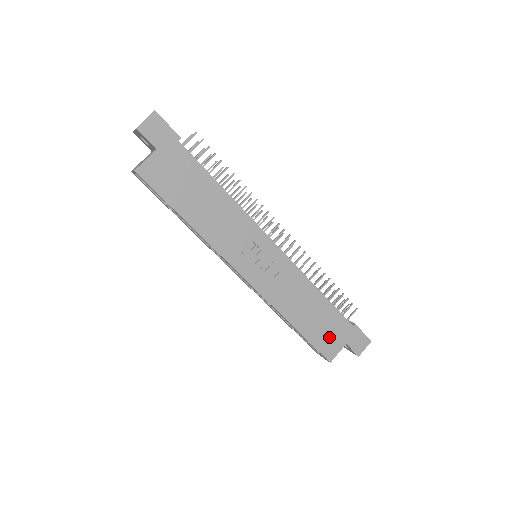
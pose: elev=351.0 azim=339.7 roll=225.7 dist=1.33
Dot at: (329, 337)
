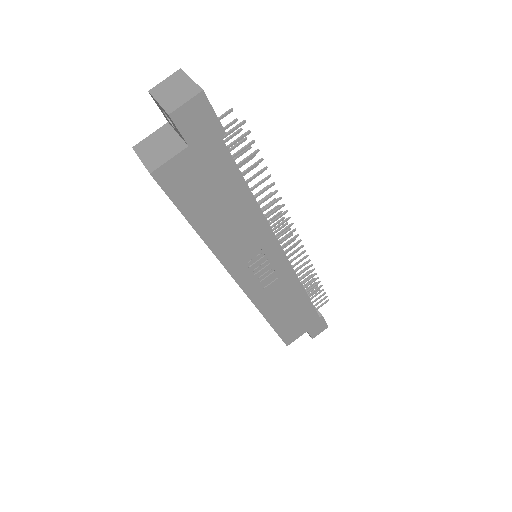
Dot at: (296, 328)
